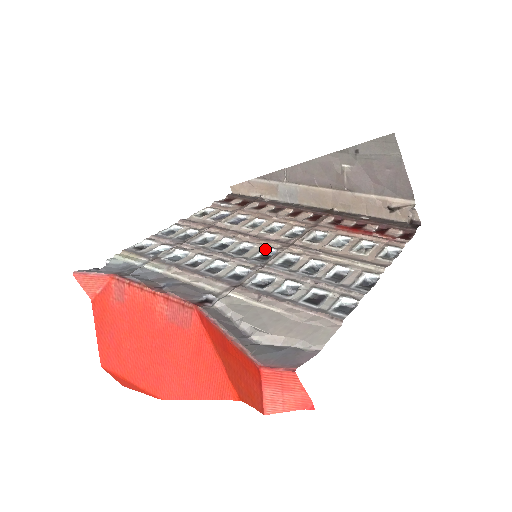
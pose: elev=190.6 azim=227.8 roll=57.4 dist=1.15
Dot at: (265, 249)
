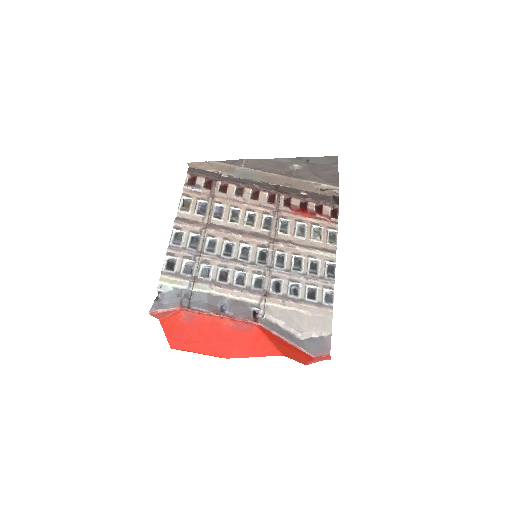
Dot at: (260, 249)
